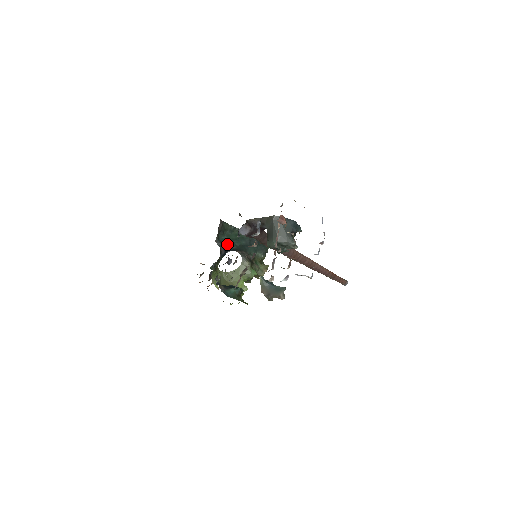
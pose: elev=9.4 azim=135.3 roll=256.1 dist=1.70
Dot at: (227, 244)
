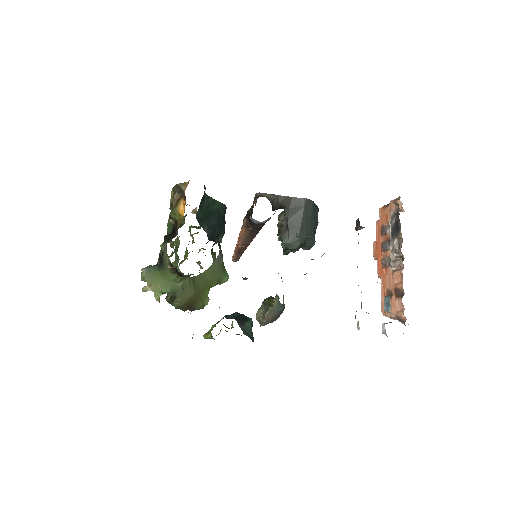
Dot at: (204, 227)
